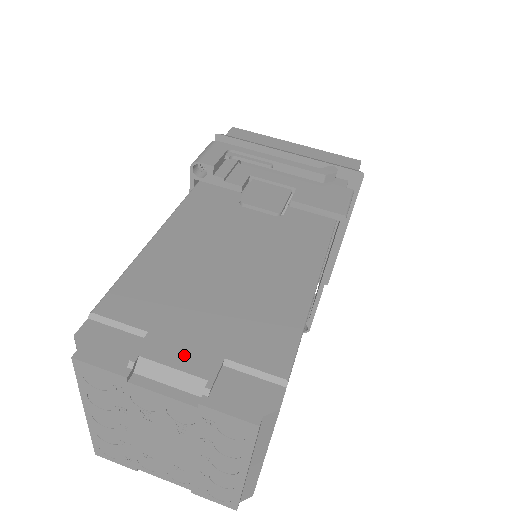
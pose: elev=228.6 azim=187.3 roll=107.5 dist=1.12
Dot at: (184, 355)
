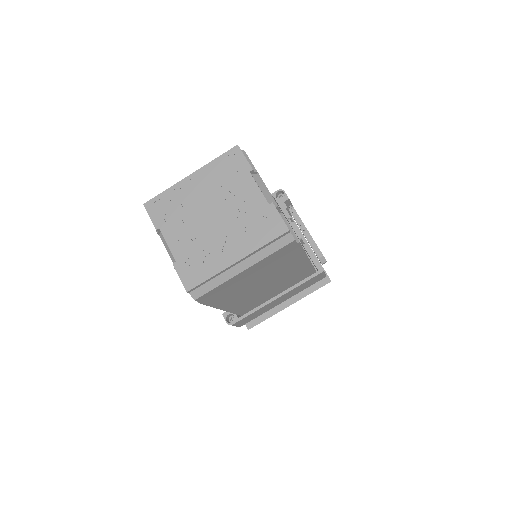
Dot at: occluded
